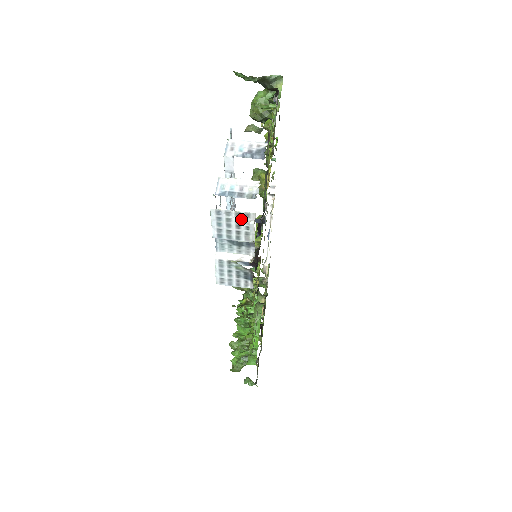
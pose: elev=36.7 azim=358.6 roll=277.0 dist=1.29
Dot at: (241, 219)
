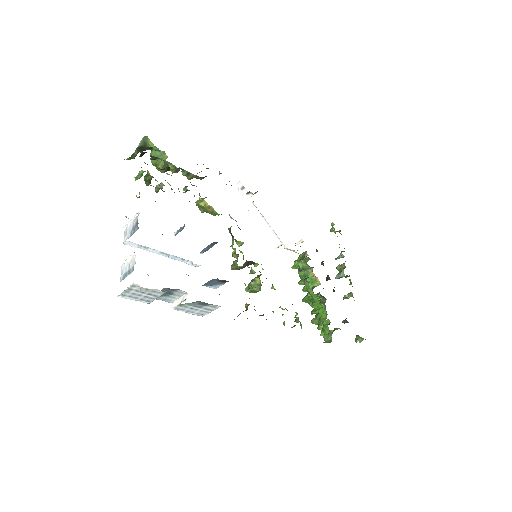
Dot at: (136, 289)
